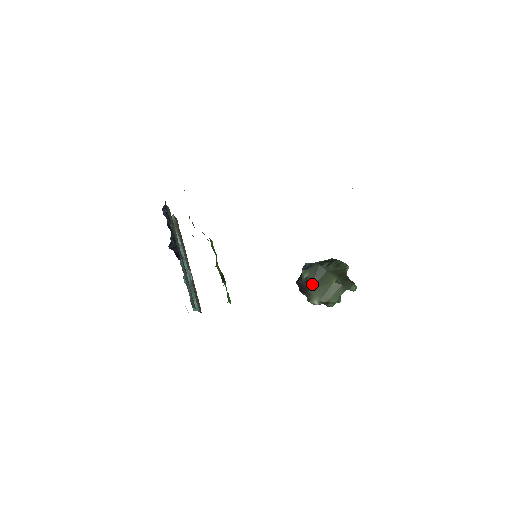
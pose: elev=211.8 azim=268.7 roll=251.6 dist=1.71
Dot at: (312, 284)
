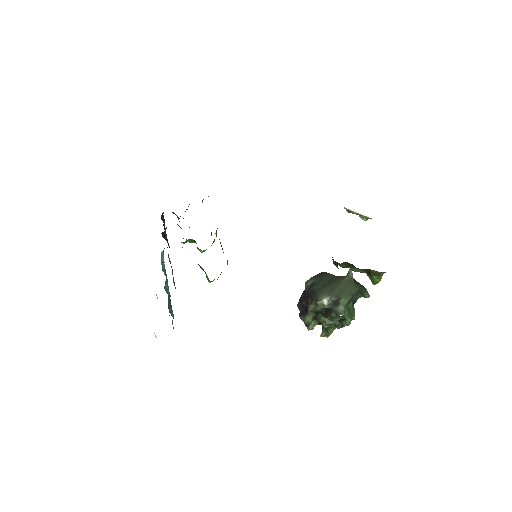
Dot at: (319, 286)
